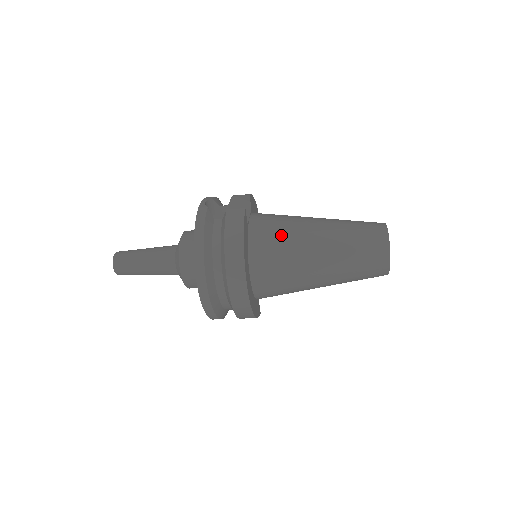
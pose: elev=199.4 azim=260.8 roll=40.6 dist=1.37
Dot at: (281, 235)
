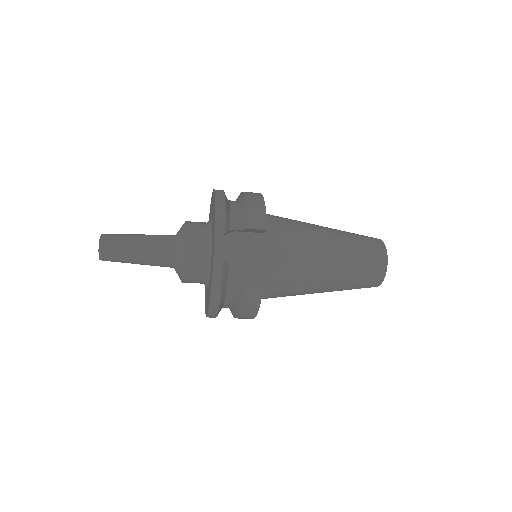
Dot at: (293, 277)
